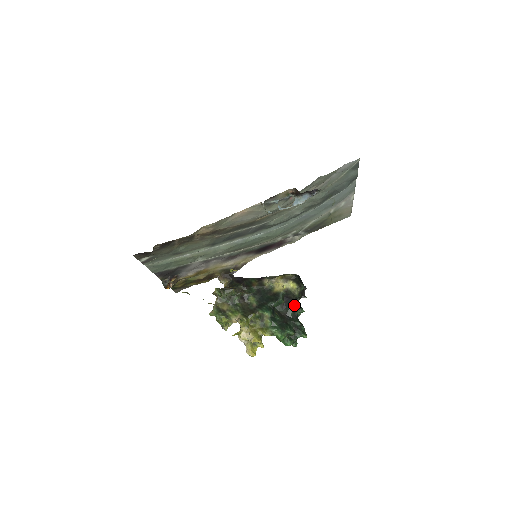
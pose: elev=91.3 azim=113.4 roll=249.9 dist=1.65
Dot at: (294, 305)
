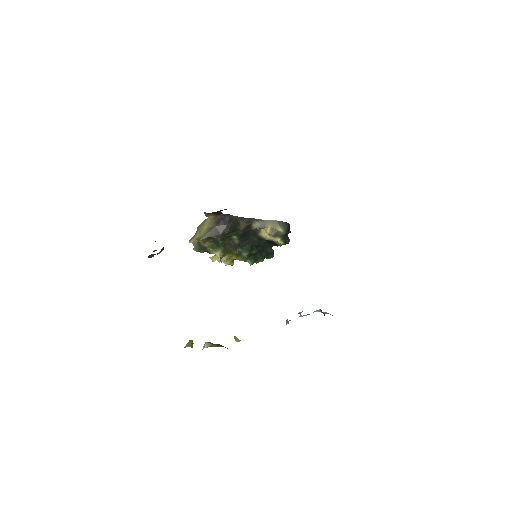
Dot at: (273, 244)
